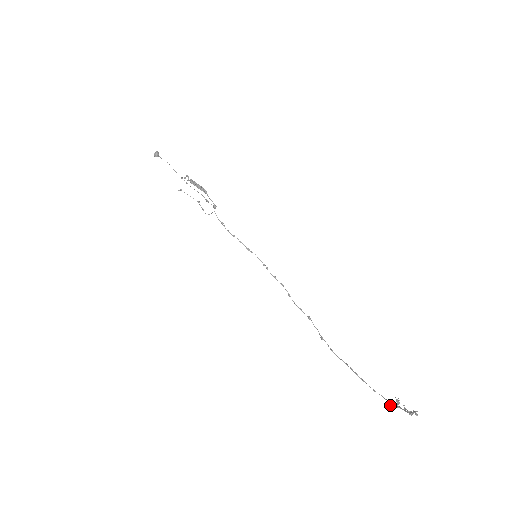
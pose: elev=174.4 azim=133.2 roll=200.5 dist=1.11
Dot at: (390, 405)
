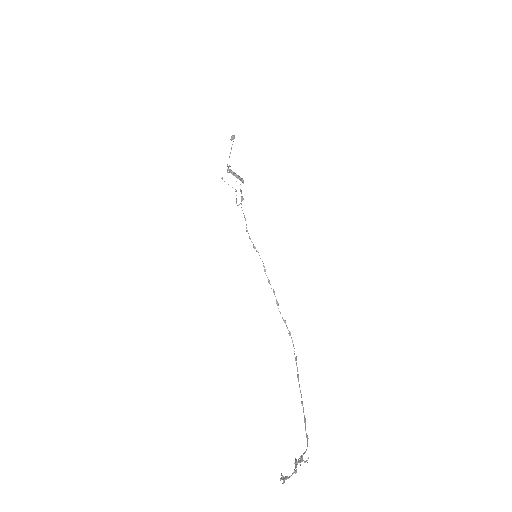
Dot at: (295, 459)
